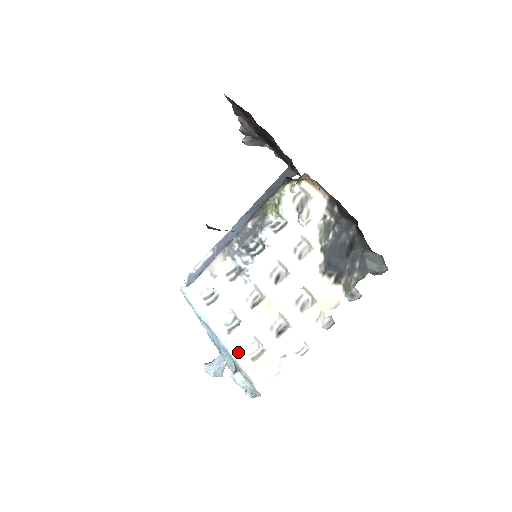
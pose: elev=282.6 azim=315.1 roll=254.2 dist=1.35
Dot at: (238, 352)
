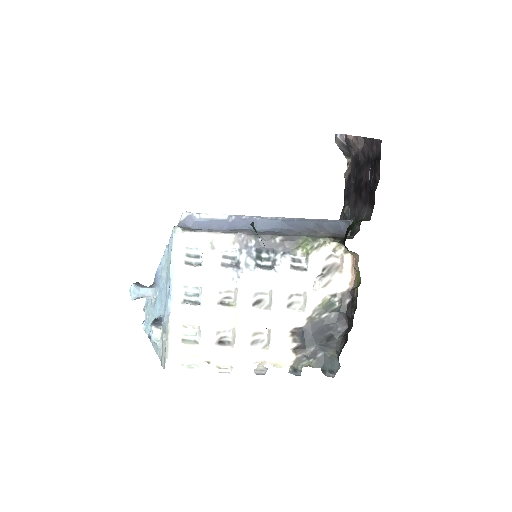
Dot at: (176, 324)
